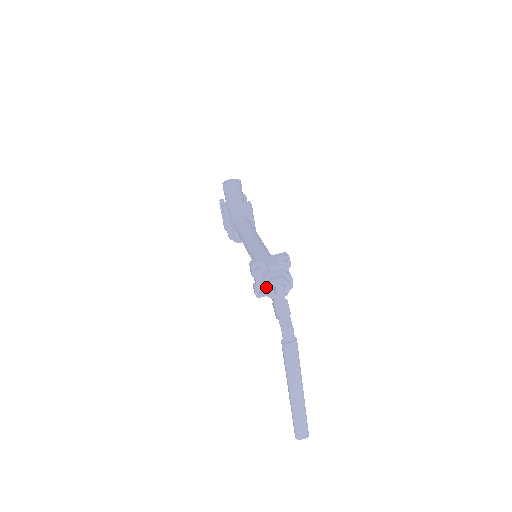
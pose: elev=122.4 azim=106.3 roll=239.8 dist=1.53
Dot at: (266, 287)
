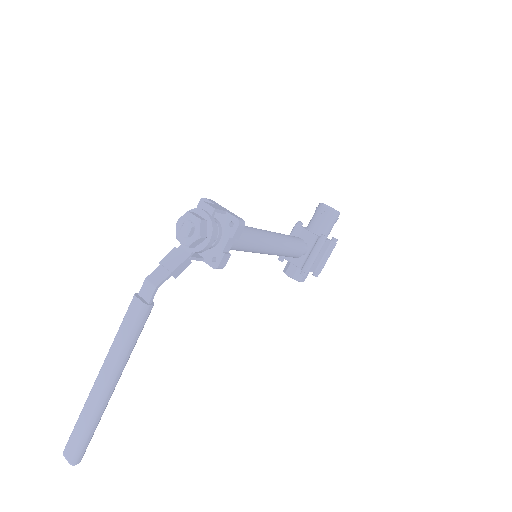
Dot at: occluded
